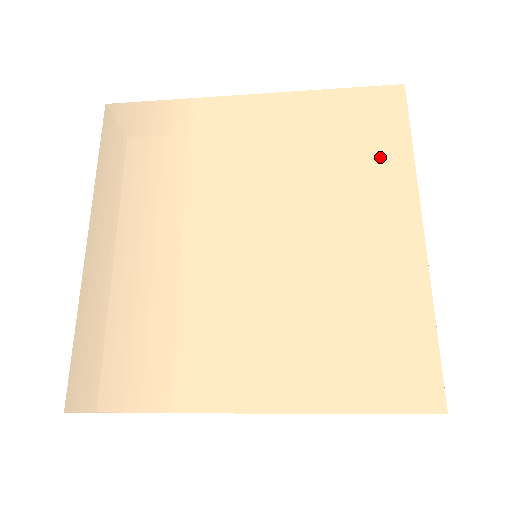
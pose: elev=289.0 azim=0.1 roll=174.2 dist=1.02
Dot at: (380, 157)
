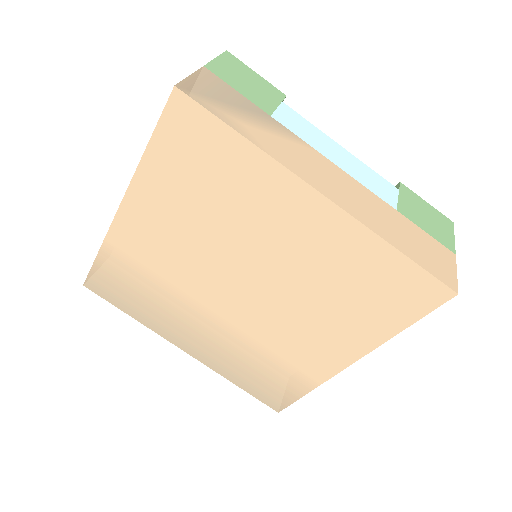
Dot at: (237, 170)
